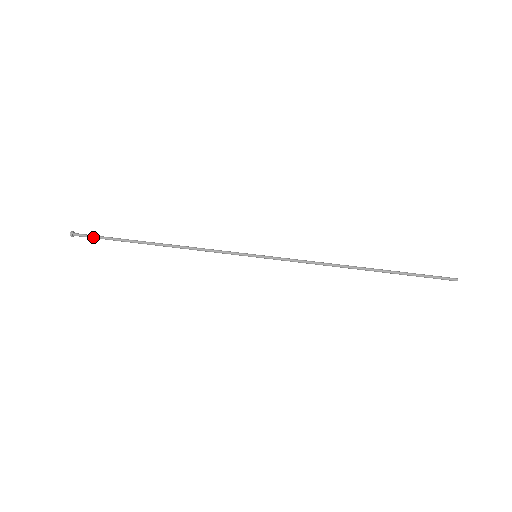
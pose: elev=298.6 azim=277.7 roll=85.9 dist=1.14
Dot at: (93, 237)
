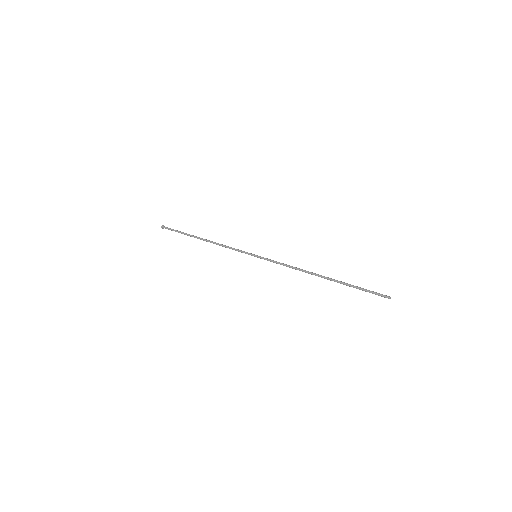
Dot at: (172, 229)
